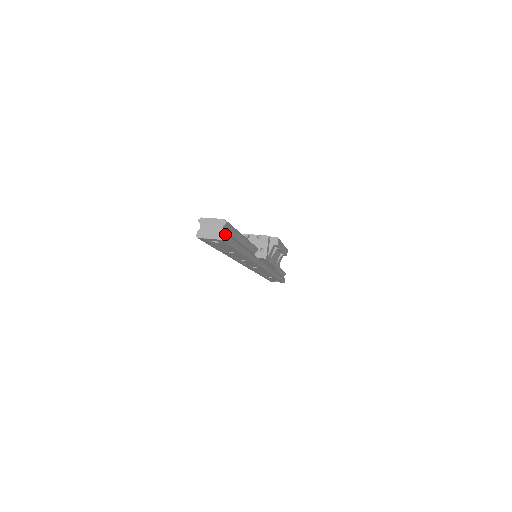
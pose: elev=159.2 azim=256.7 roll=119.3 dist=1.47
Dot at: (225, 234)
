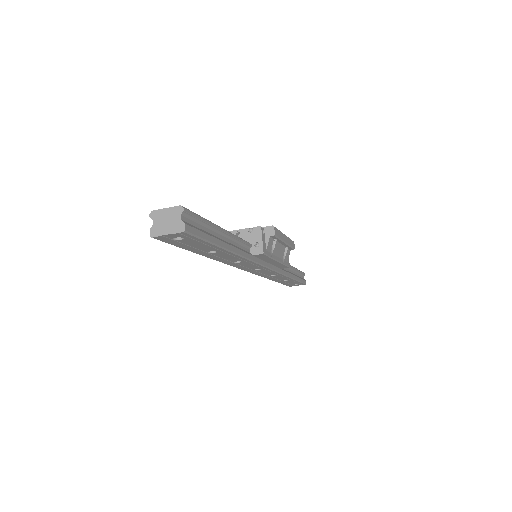
Dot at: (185, 224)
